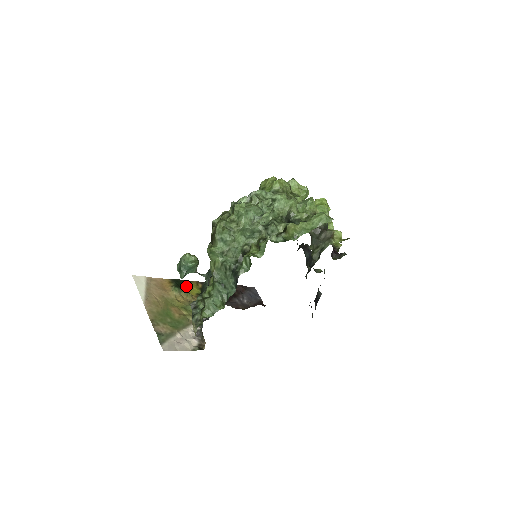
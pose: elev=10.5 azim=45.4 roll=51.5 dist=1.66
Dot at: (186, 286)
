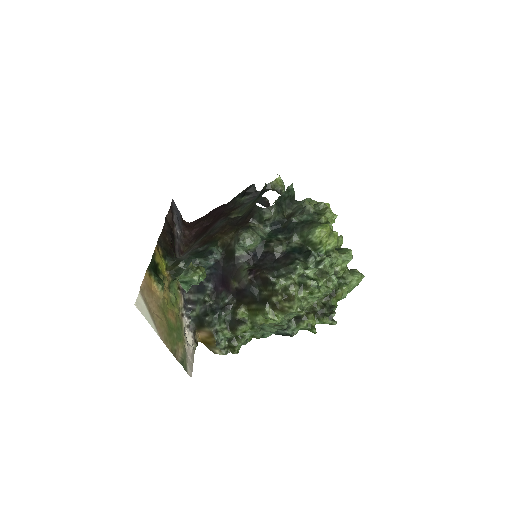
Dot at: (157, 266)
